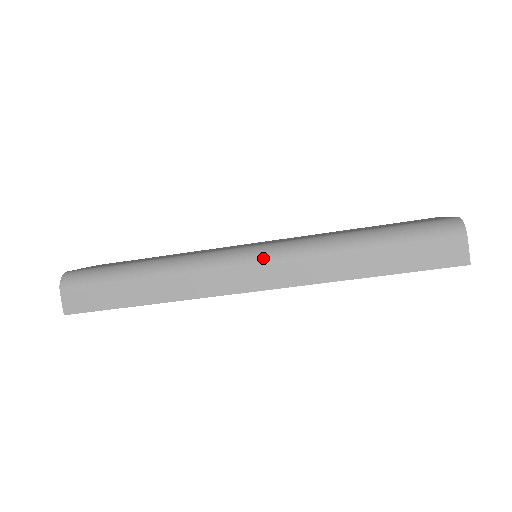
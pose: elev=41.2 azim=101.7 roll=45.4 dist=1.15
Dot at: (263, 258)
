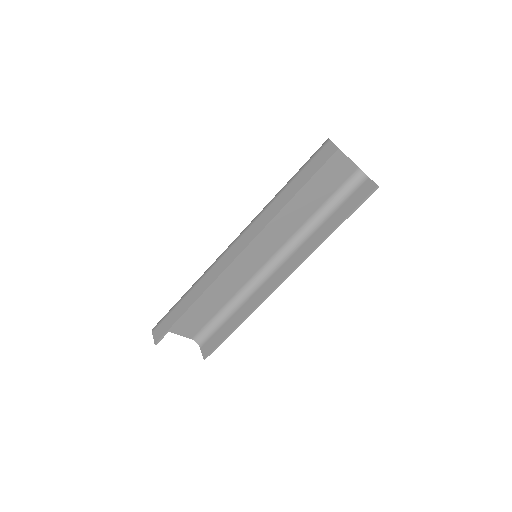
Dot at: (239, 236)
